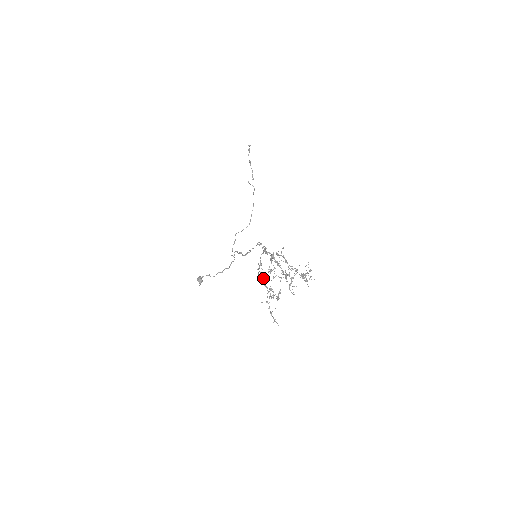
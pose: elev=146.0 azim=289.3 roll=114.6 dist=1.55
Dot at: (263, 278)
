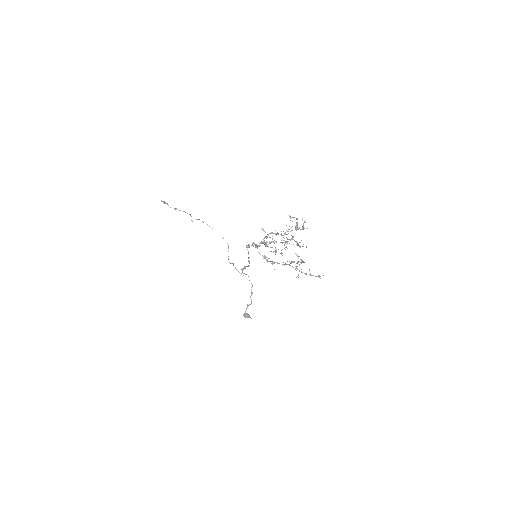
Dot at: (277, 263)
